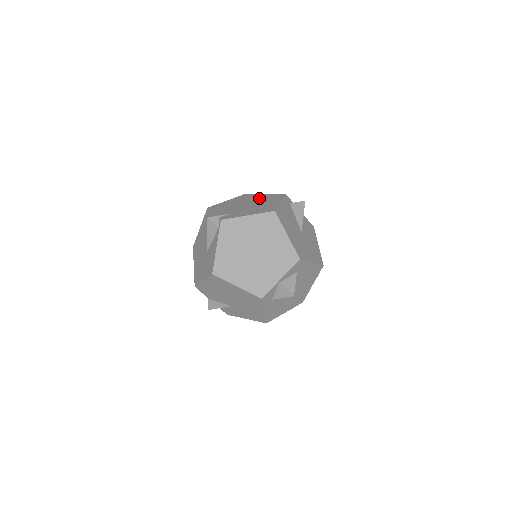
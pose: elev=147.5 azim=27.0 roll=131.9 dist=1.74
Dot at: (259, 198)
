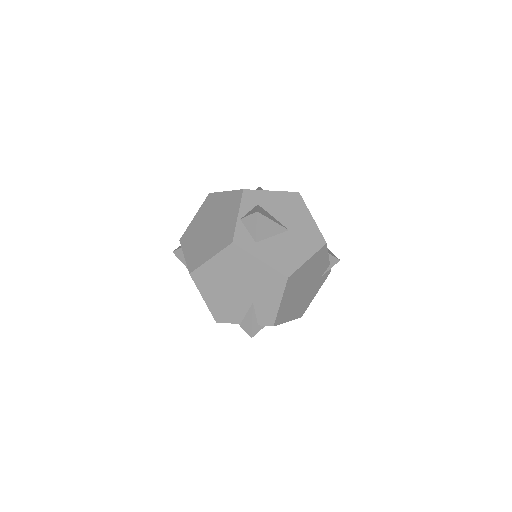
Dot at: occluded
